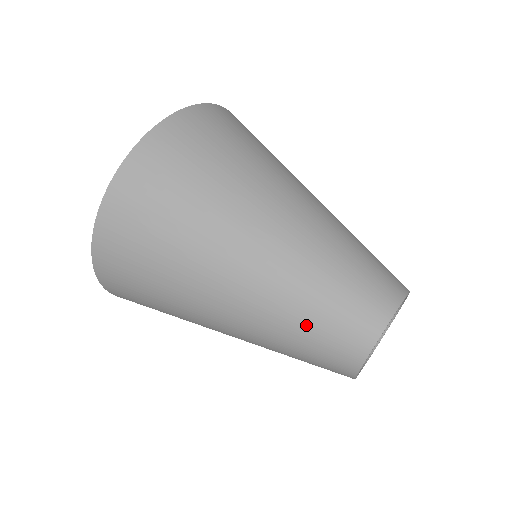
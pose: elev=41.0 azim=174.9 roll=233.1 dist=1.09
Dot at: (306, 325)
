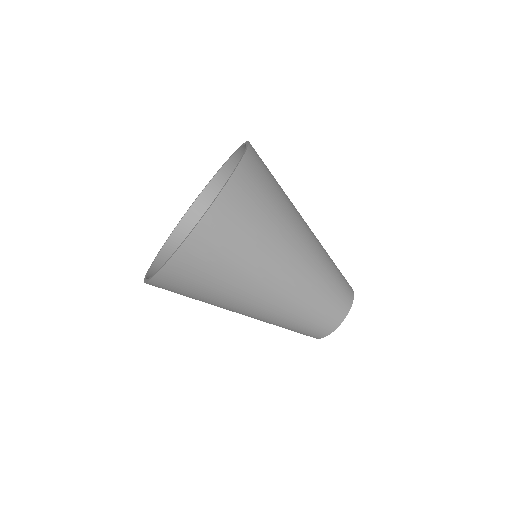
Dot at: (293, 326)
